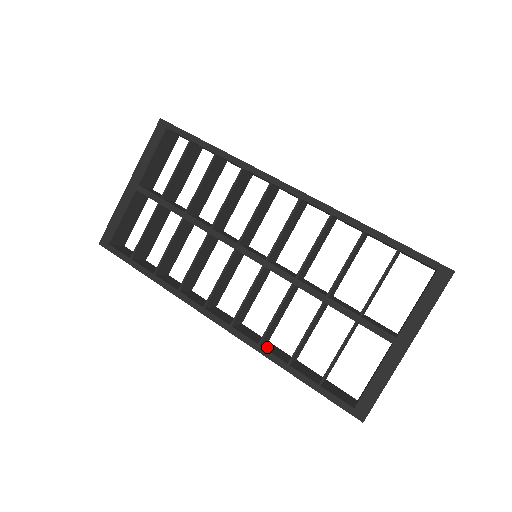
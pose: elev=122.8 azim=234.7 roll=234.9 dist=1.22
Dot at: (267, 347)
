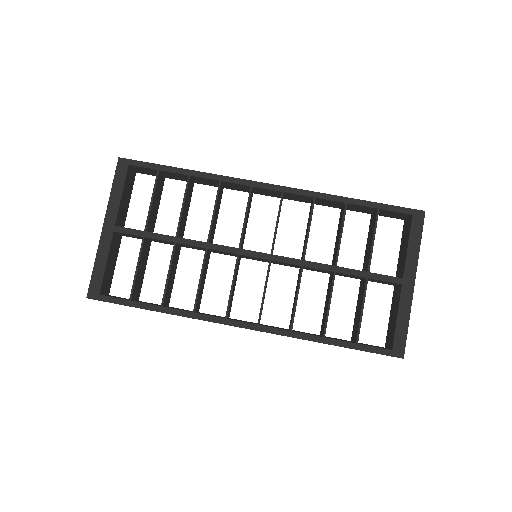
Dot at: occluded
